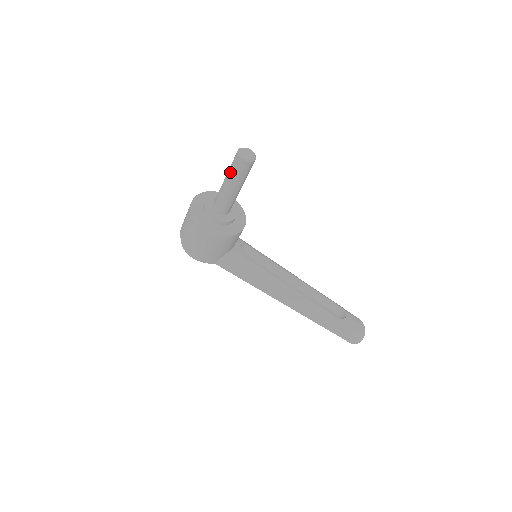
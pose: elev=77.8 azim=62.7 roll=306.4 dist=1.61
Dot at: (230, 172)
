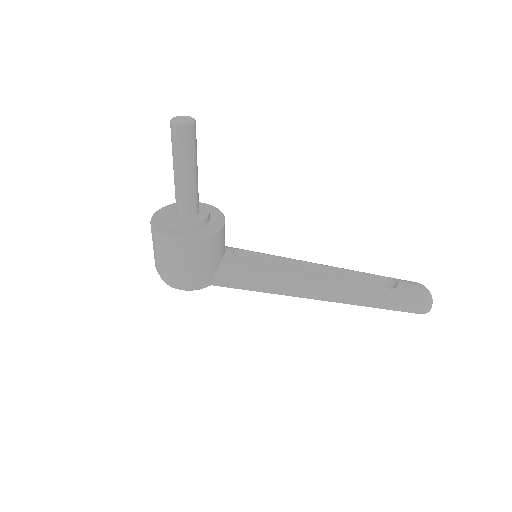
Dot at: (174, 153)
